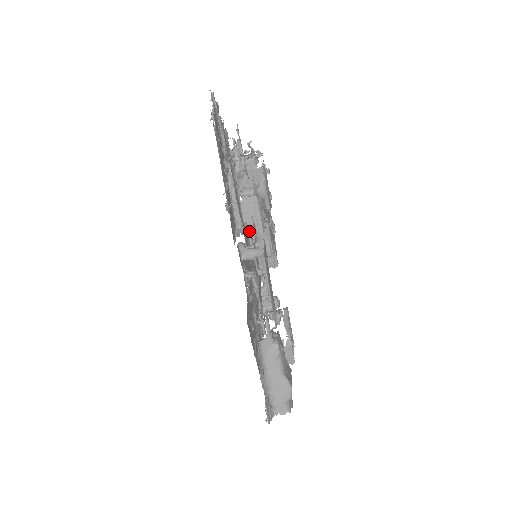
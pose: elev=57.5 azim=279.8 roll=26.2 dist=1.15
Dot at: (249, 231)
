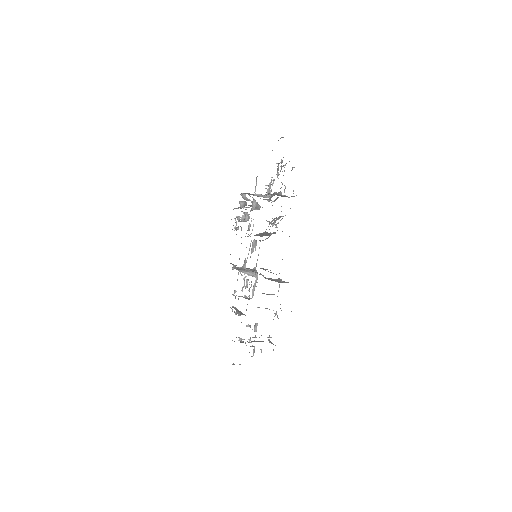
Dot at: (259, 235)
